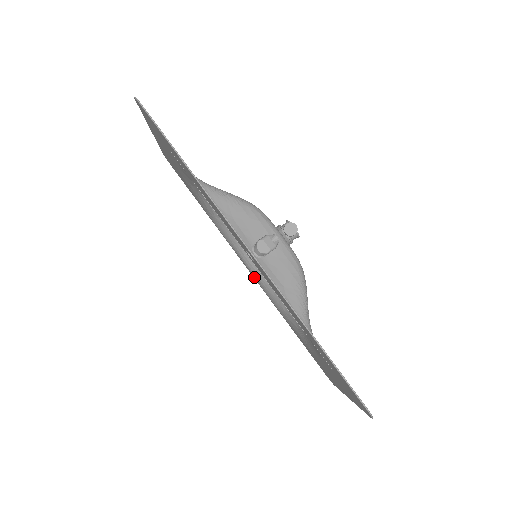
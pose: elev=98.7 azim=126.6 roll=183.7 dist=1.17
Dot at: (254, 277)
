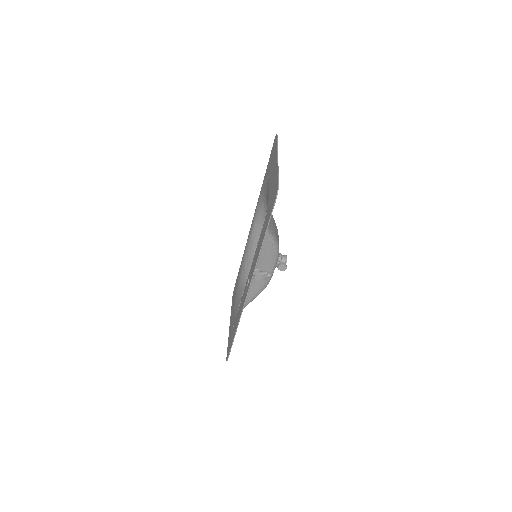
Dot at: (249, 234)
